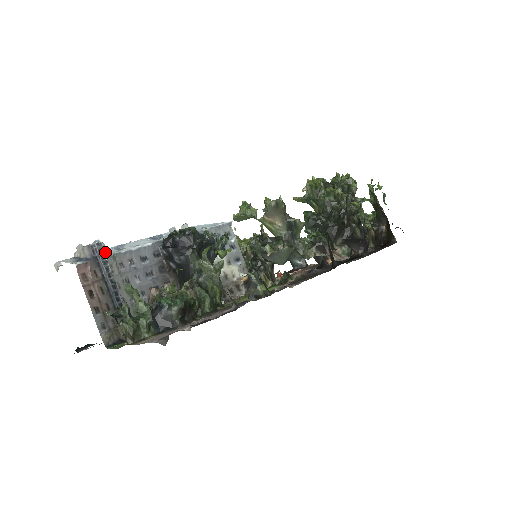
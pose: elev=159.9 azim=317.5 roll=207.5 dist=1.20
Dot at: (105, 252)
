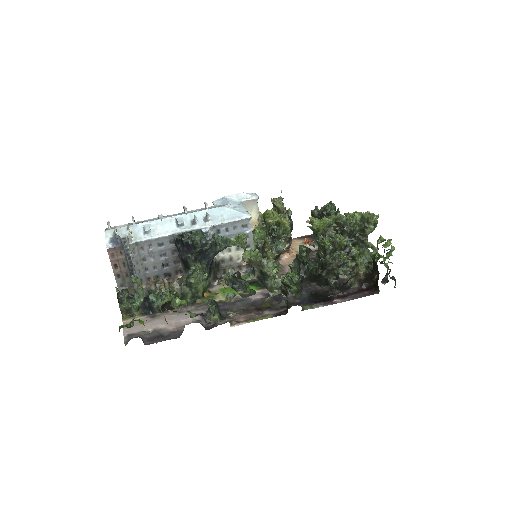
Dot at: (130, 240)
